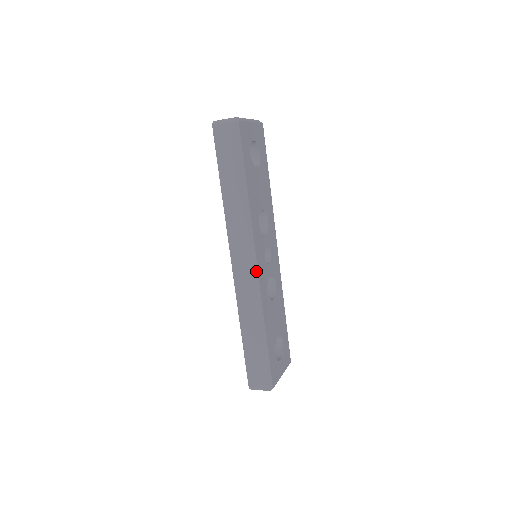
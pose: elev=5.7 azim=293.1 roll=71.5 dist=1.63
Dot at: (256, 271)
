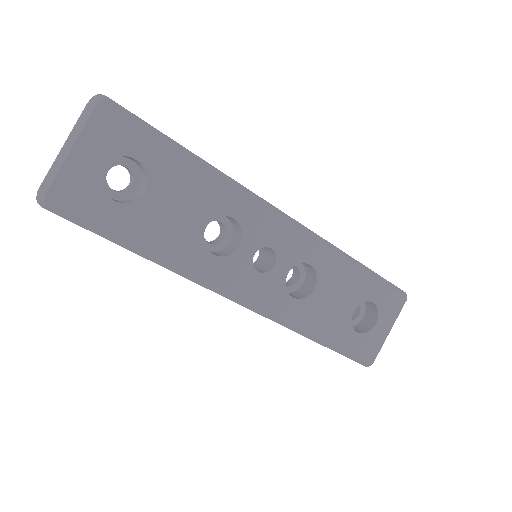
Dot at: (250, 306)
